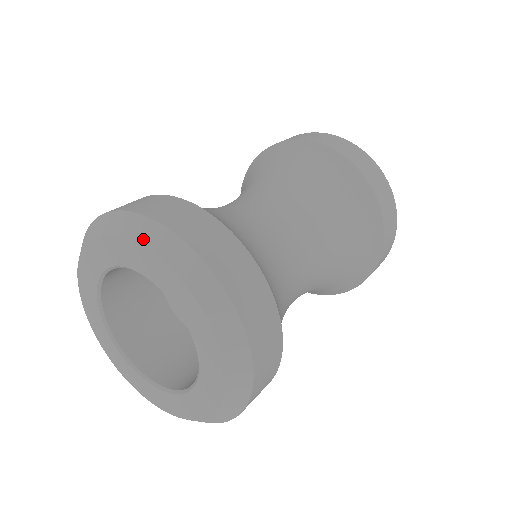
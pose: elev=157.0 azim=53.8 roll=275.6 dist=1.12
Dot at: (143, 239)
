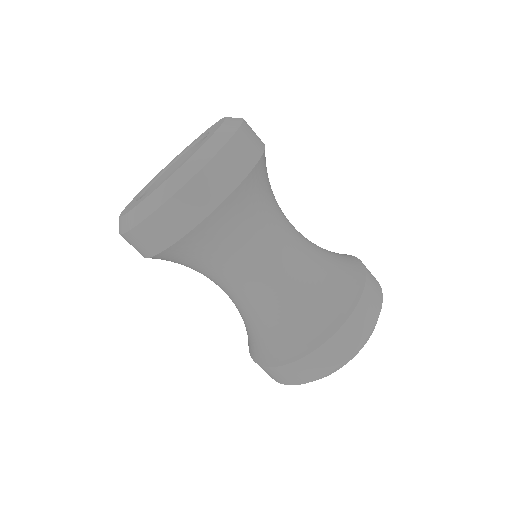
Dot at: (229, 119)
